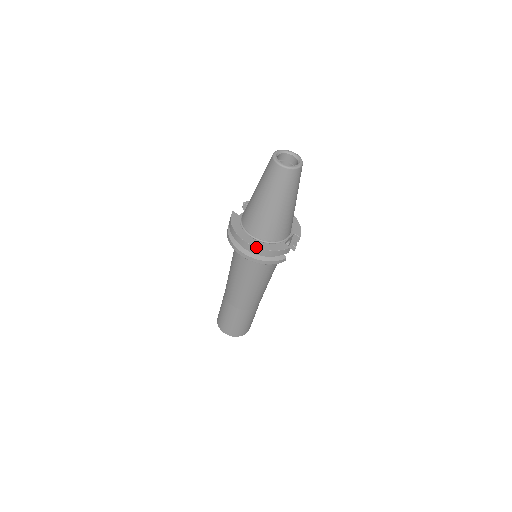
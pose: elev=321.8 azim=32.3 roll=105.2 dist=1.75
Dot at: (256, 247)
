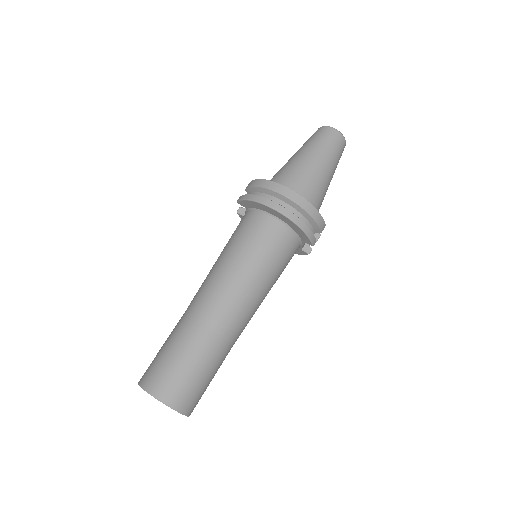
Dot at: (302, 197)
